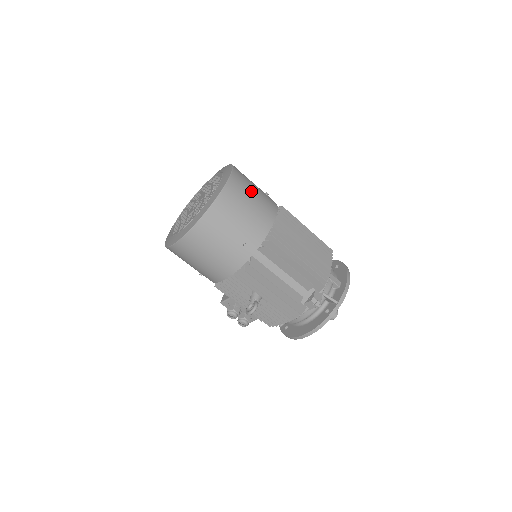
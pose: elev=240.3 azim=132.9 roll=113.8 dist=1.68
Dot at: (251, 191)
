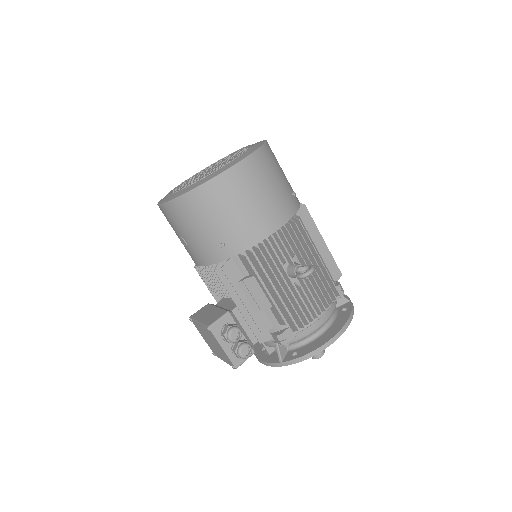
Dot at: occluded
